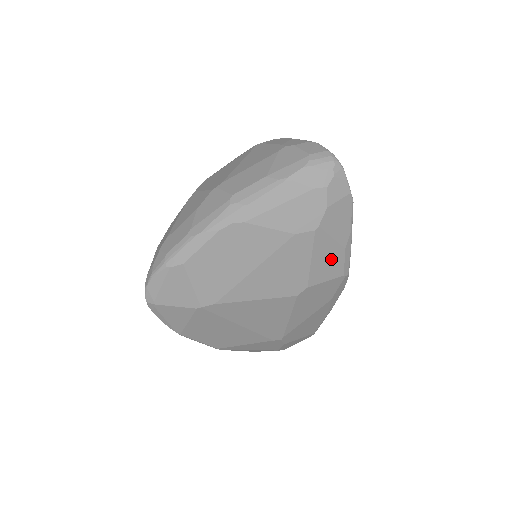
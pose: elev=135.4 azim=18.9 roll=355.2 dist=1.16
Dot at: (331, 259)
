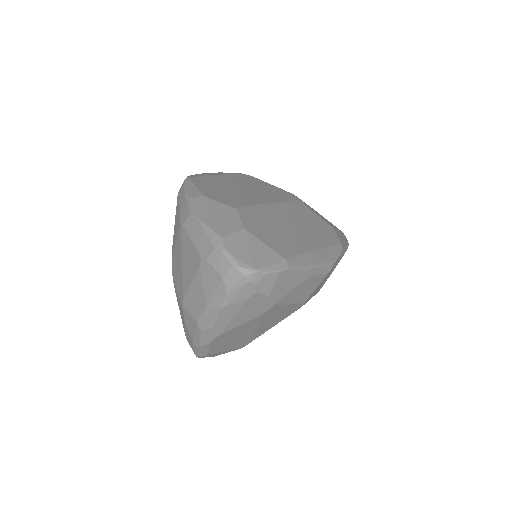
Dot at: (306, 287)
